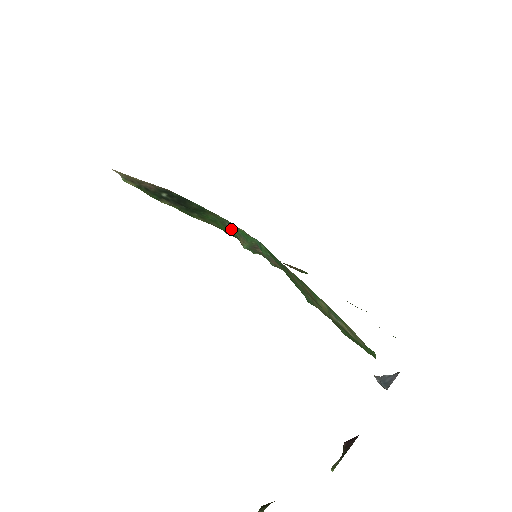
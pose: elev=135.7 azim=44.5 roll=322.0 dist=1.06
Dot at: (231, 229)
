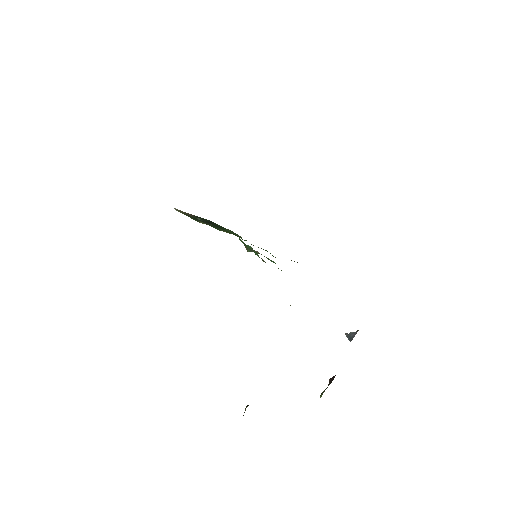
Dot at: occluded
